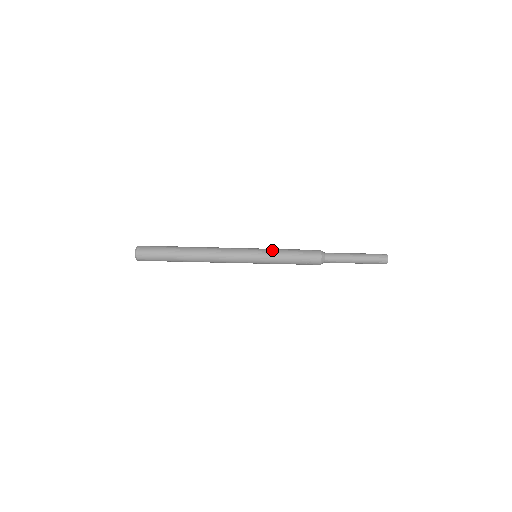
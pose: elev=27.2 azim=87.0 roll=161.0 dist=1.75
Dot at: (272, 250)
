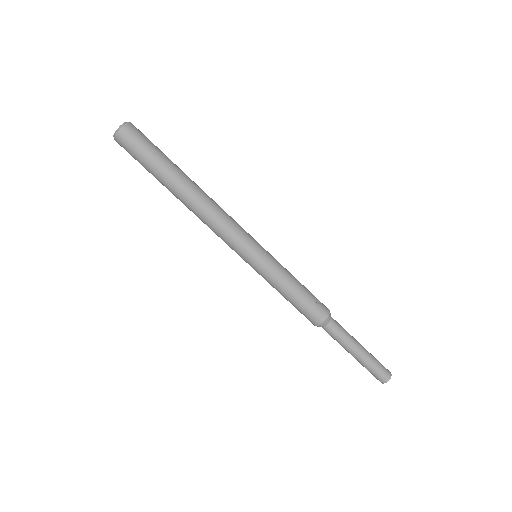
Dot at: occluded
